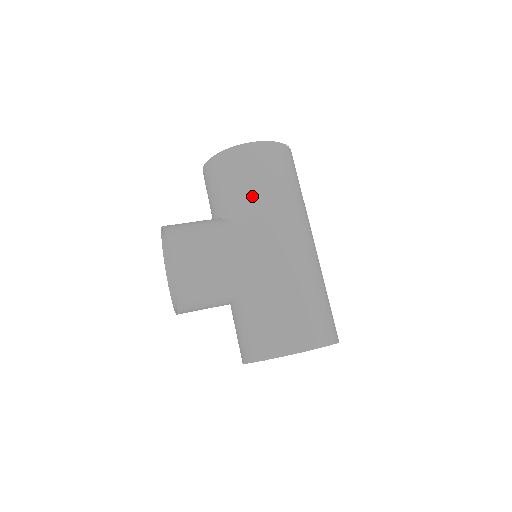
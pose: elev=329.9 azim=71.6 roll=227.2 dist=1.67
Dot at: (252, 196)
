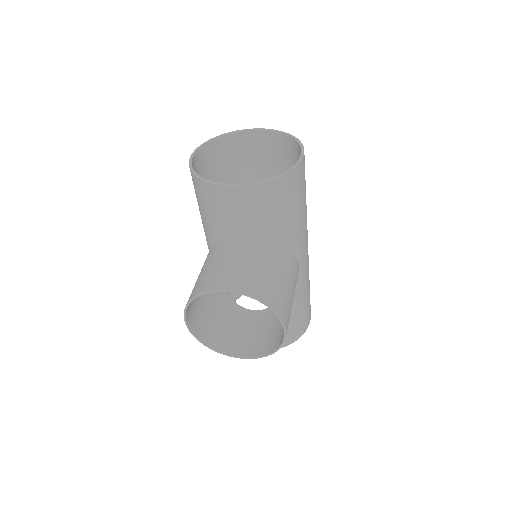
Dot at: (300, 220)
